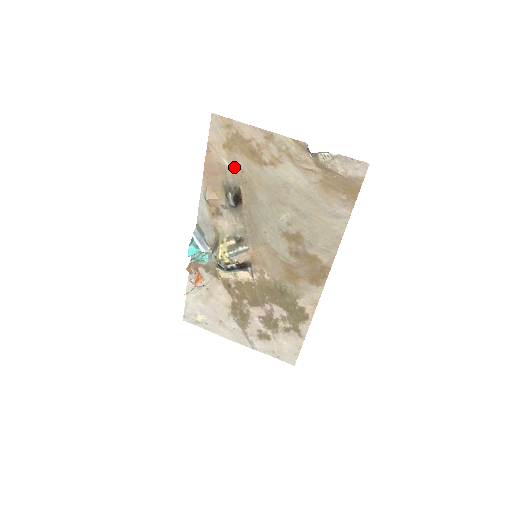
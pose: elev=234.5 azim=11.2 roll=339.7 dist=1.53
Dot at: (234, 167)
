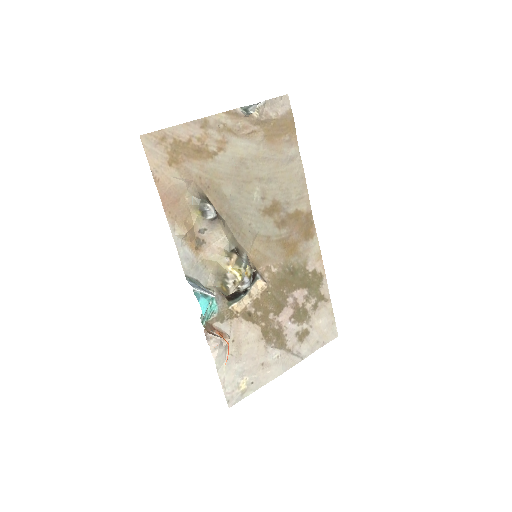
Dot at: (190, 179)
